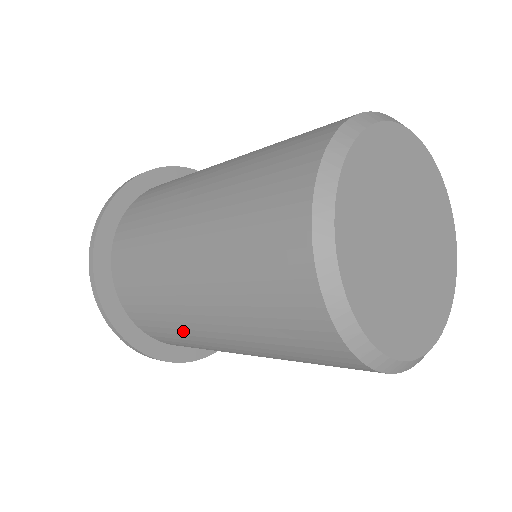
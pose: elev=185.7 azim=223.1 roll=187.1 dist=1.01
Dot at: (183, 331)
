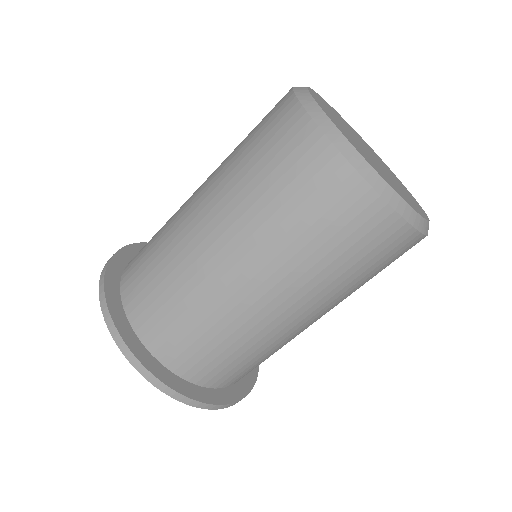
Dot at: (222, 321)
